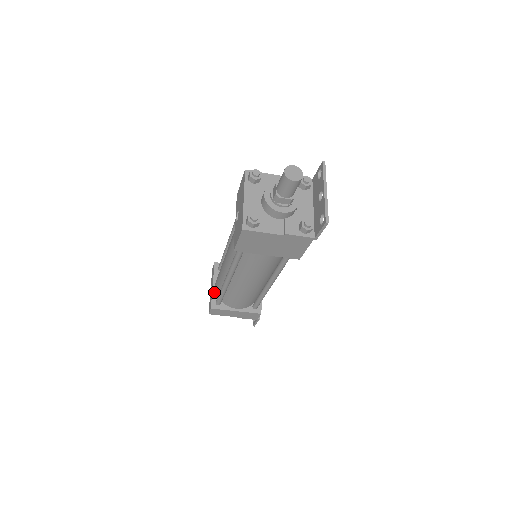
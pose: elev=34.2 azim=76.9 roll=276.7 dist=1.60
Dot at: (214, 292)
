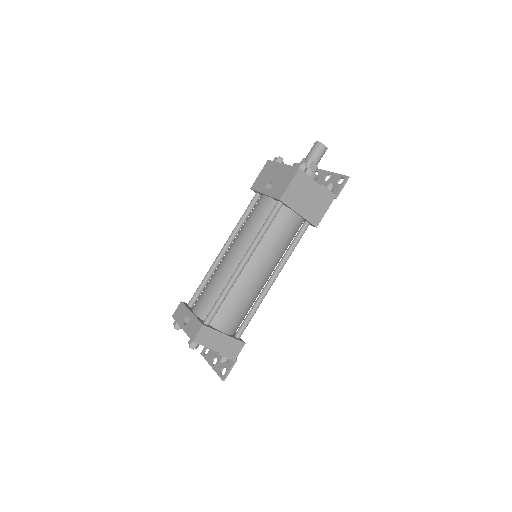
Dot at: (197, 316)
